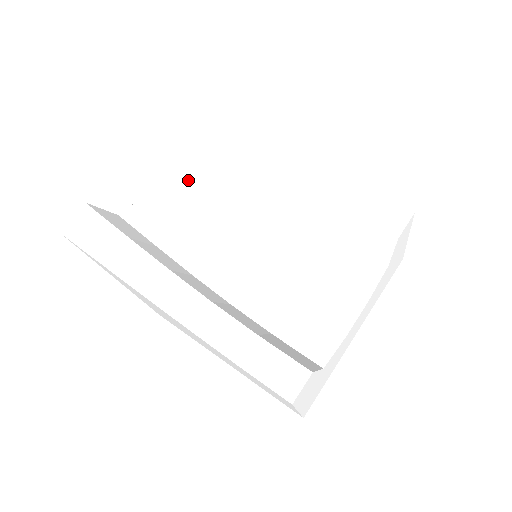
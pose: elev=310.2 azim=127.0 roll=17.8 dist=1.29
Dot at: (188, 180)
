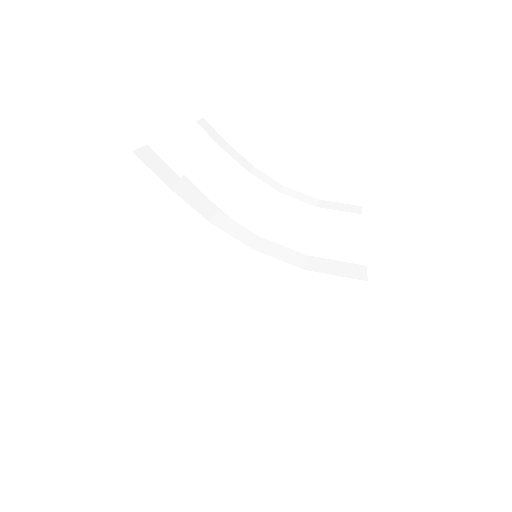
Dot at: (194, 189)
